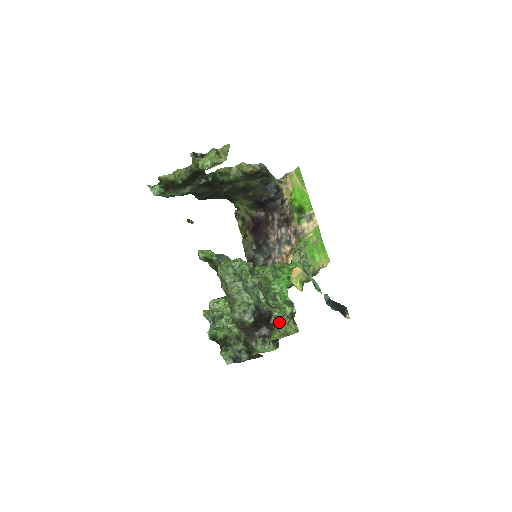
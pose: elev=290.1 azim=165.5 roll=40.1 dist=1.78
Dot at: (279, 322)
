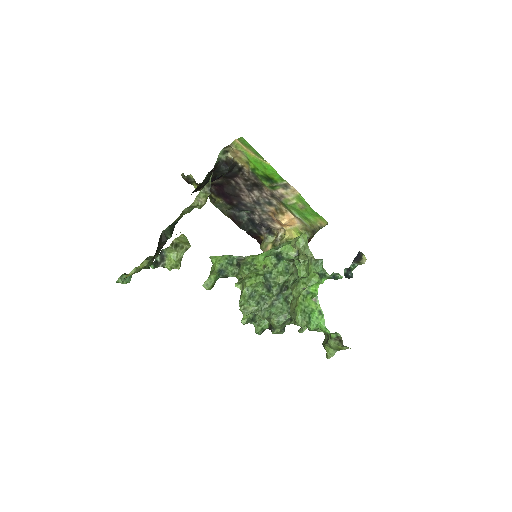
Dot at: (329, 343)
